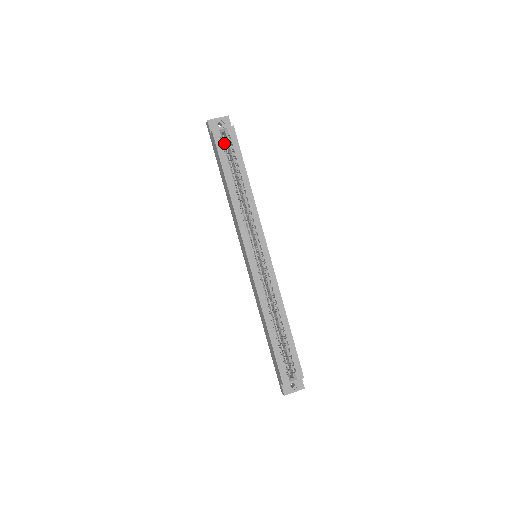
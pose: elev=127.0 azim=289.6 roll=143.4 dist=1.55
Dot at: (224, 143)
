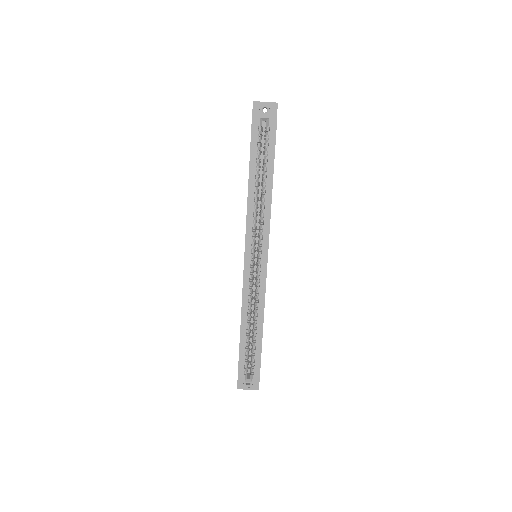
Dot at: (261, 133)
